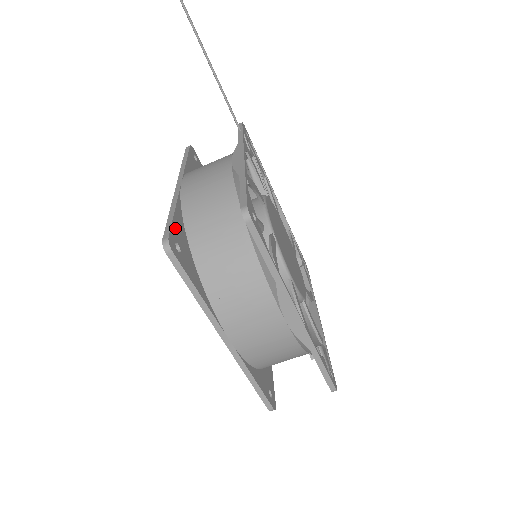
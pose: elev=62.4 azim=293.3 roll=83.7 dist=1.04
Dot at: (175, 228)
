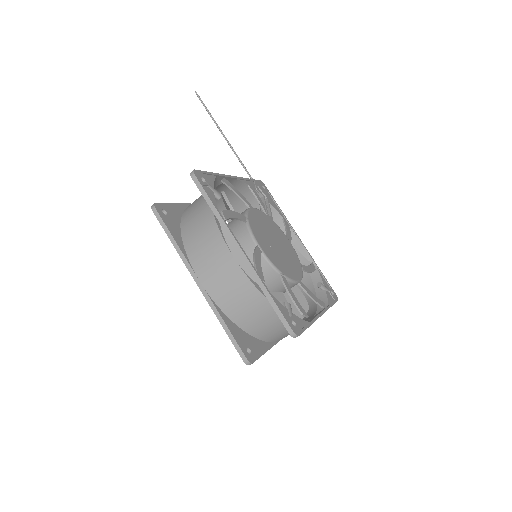
Dot at: (169, 207)
